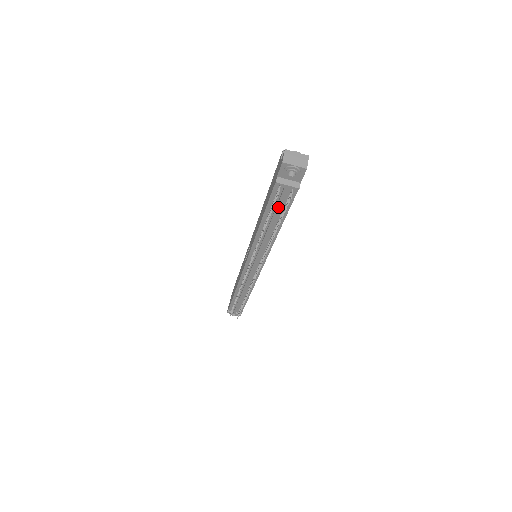
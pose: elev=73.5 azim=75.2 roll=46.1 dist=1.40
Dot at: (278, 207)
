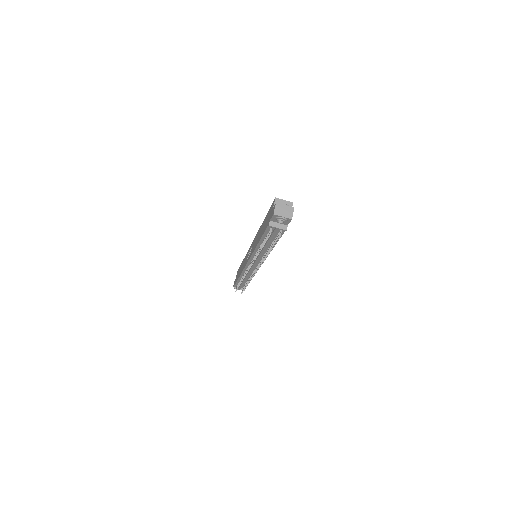
Dot at: (271, 237)
